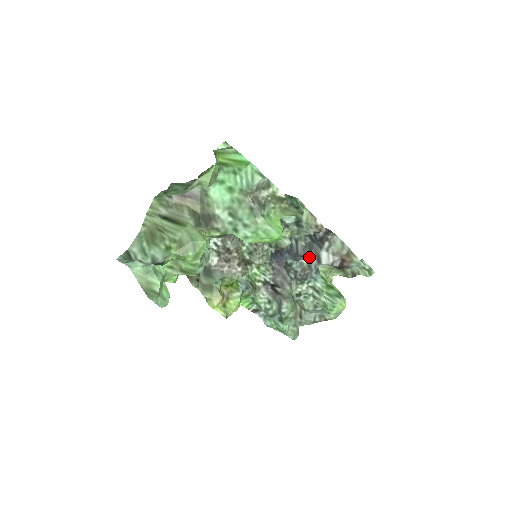
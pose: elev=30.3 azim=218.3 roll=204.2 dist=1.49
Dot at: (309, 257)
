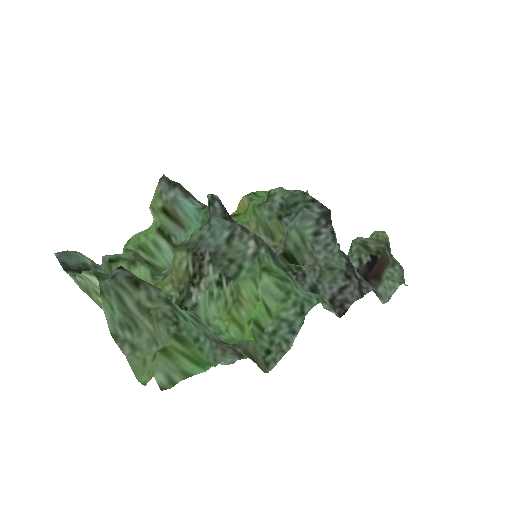
Dot at: occluded
